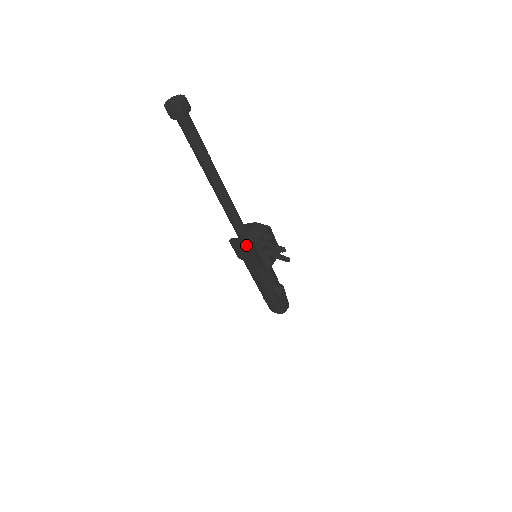
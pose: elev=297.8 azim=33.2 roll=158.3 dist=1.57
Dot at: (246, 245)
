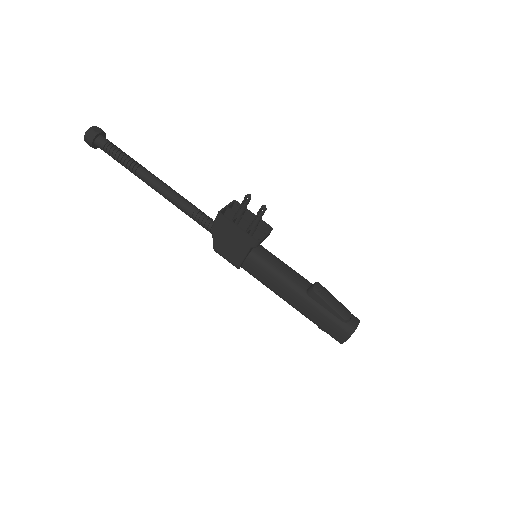
Dot at: (217, 226)
